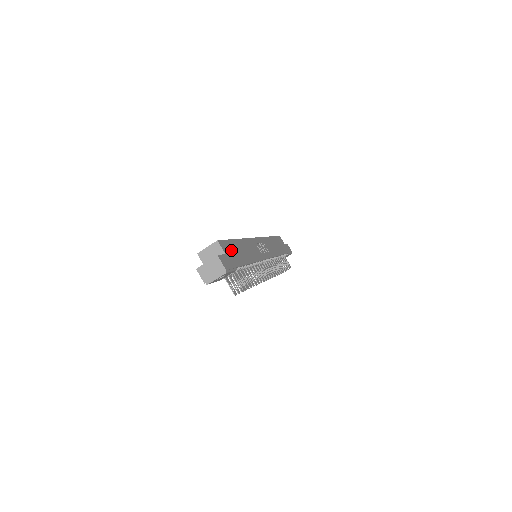
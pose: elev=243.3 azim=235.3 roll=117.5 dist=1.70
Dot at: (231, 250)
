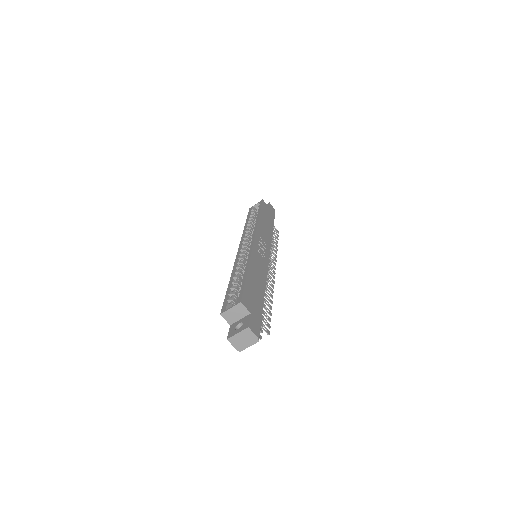
Dot at: (251, 298)
